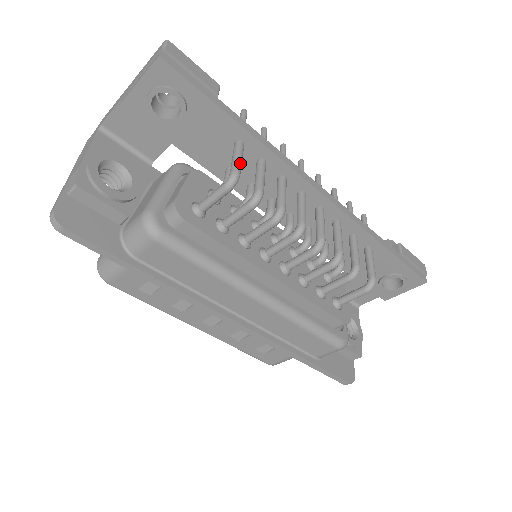
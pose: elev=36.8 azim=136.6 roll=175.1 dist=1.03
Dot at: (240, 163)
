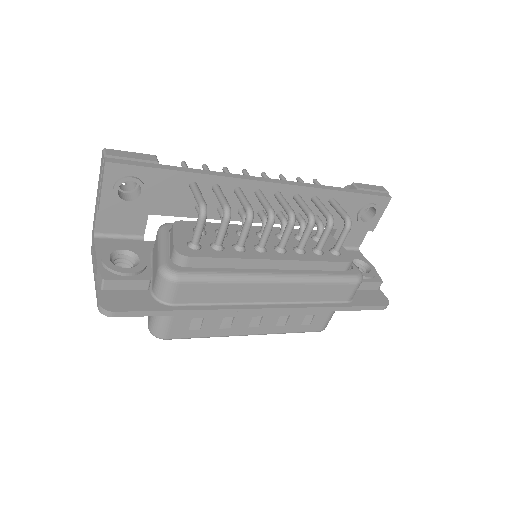
Dot at: (201, 196)
